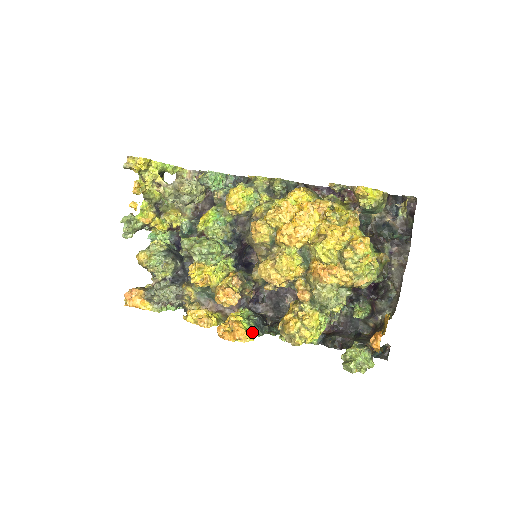
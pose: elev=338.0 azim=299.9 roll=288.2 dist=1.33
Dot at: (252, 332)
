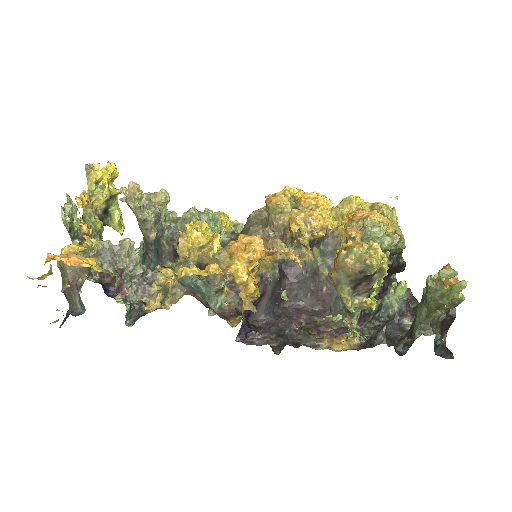
Dot at: occluded
